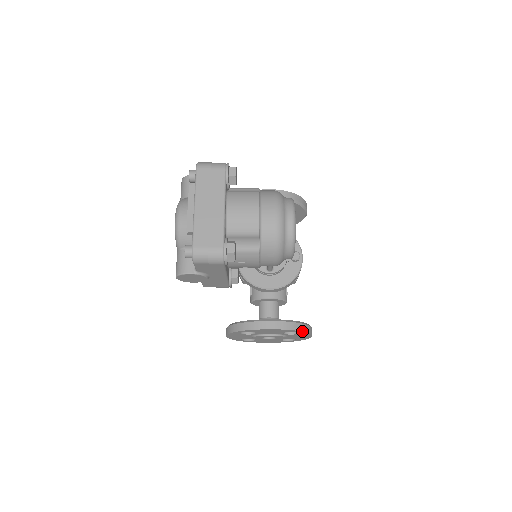
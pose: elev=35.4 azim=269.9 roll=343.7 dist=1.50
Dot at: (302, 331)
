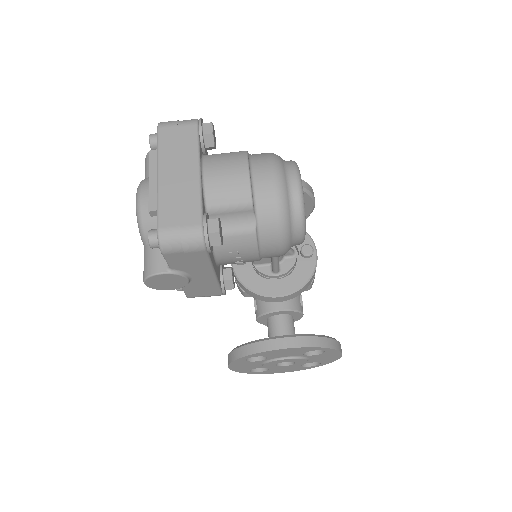
Dot at: (328, 348)
